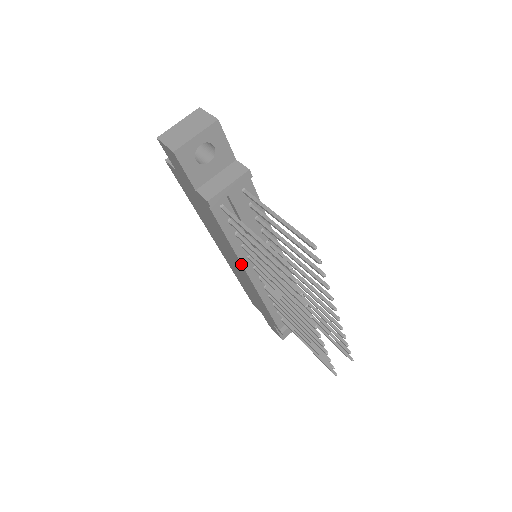
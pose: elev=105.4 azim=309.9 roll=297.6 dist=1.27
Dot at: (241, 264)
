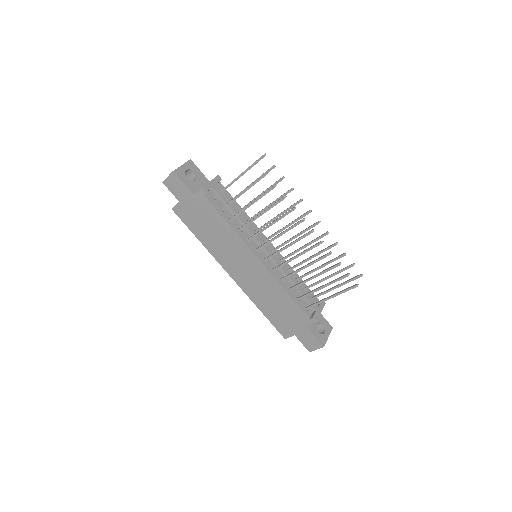
Dot at: (245, 245)
